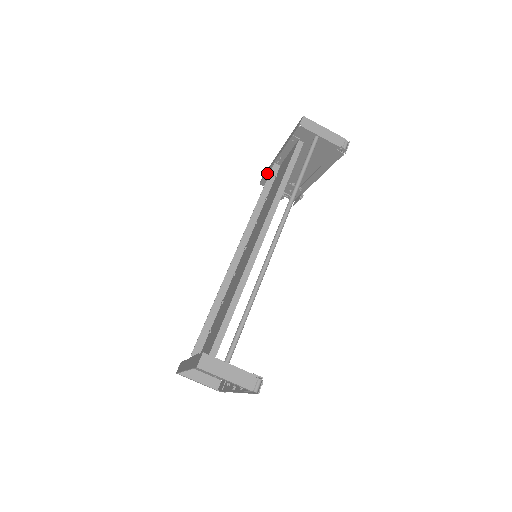
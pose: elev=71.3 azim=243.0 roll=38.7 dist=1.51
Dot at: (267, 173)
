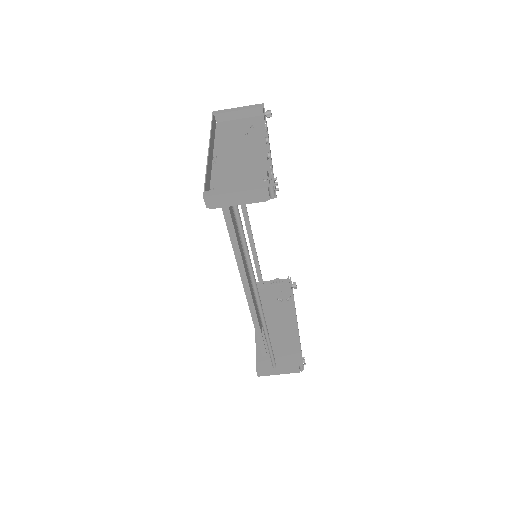
Dot at: (214, 139)
